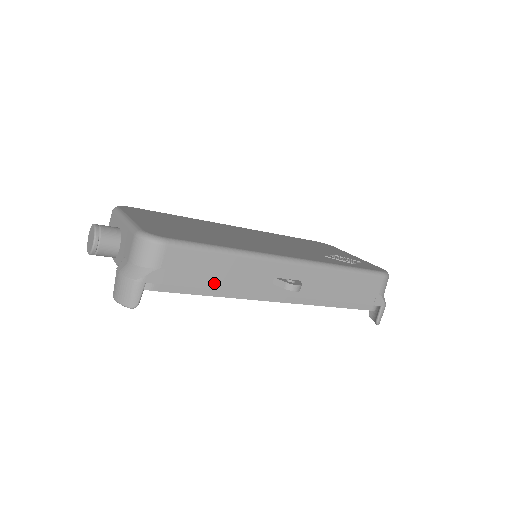
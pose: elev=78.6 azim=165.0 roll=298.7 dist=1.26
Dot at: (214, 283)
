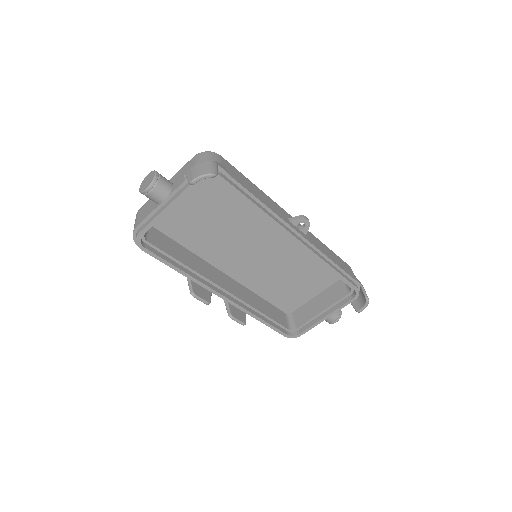
Dot at: (256, 196)
